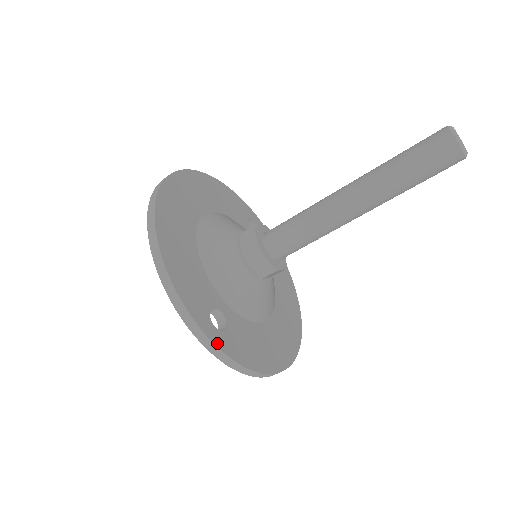
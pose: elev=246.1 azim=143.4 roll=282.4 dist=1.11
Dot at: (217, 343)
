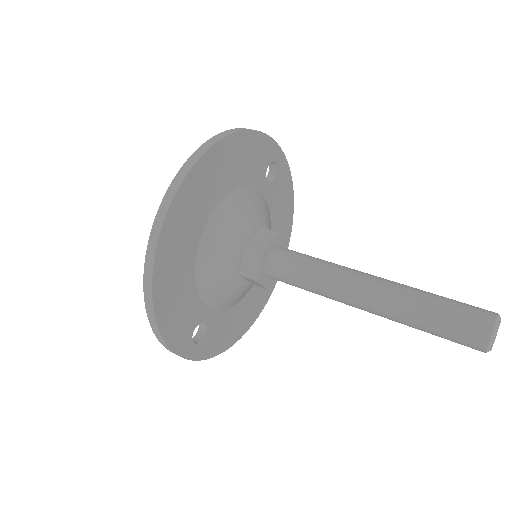
Dot at: (193, 357)
